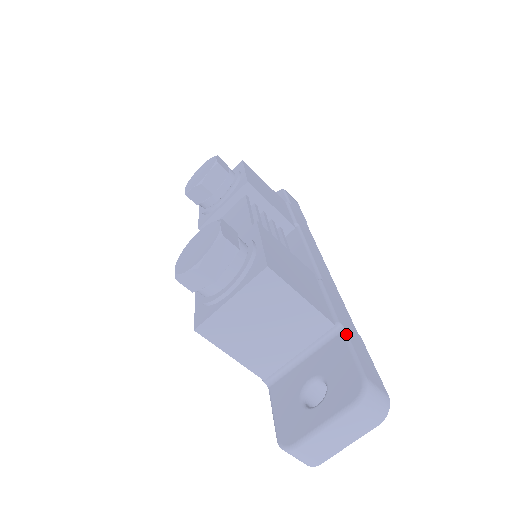
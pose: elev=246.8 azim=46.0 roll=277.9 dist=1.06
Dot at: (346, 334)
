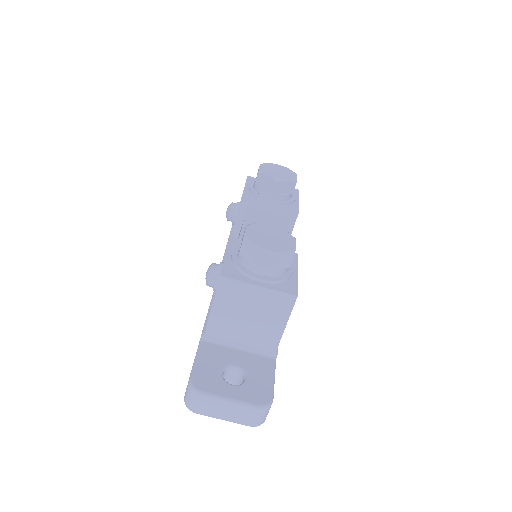
Dot at: occluded
